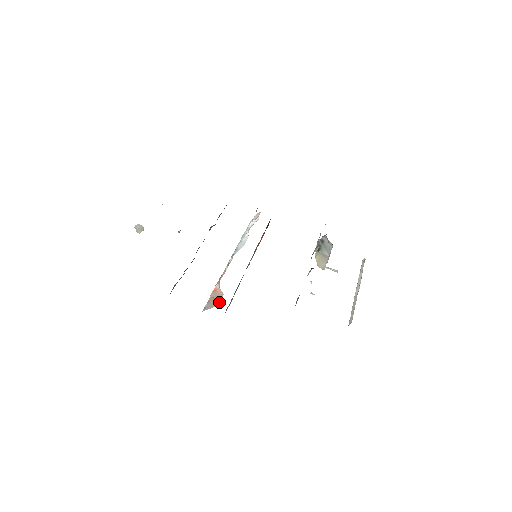
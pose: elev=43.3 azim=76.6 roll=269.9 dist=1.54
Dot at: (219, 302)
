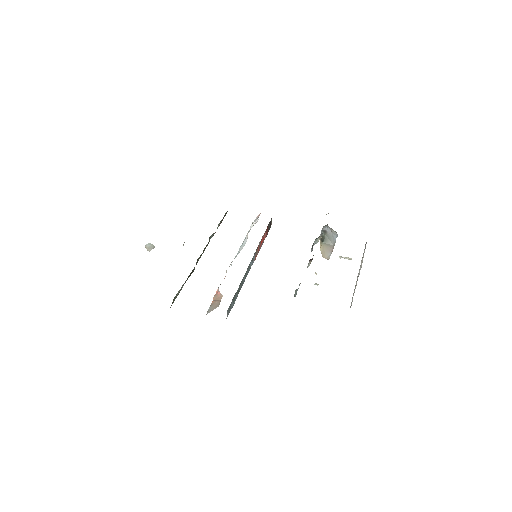
Dot at: (219, 304)
